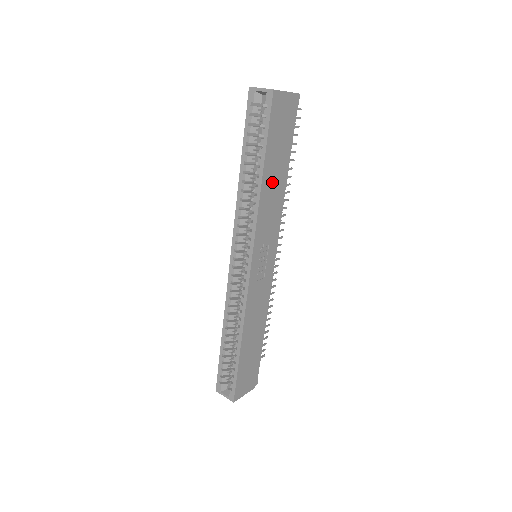
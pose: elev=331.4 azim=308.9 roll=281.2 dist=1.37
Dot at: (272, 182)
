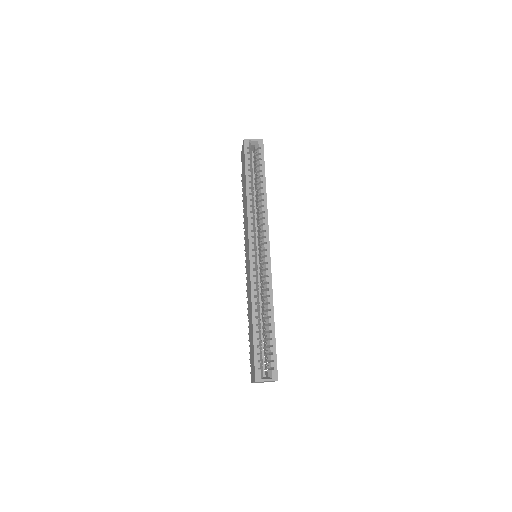
Dot at: occluded
